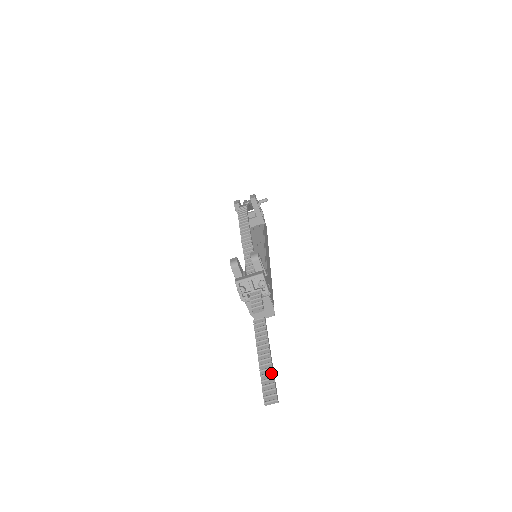
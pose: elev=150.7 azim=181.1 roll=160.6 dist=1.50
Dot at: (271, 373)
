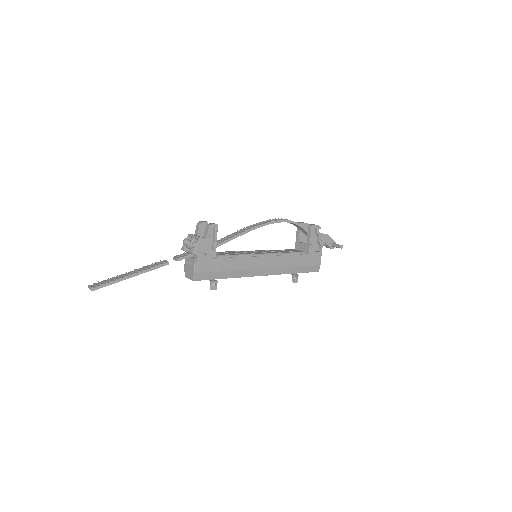
Dot at: (115, 279)
